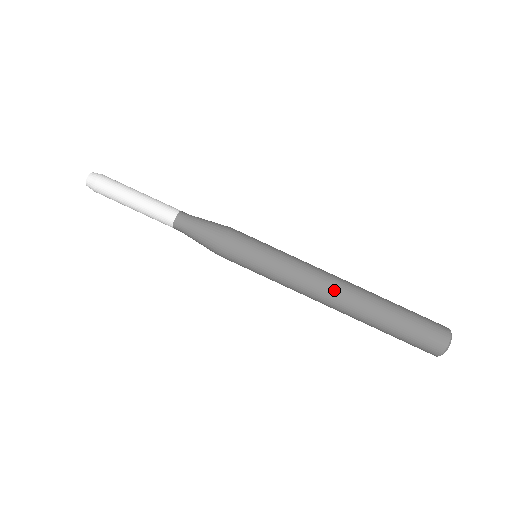
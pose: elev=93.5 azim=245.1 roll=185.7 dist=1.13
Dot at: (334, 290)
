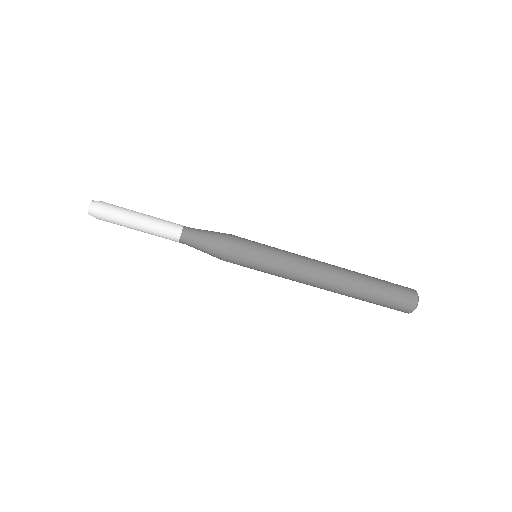
Dot at: (320, 287)
